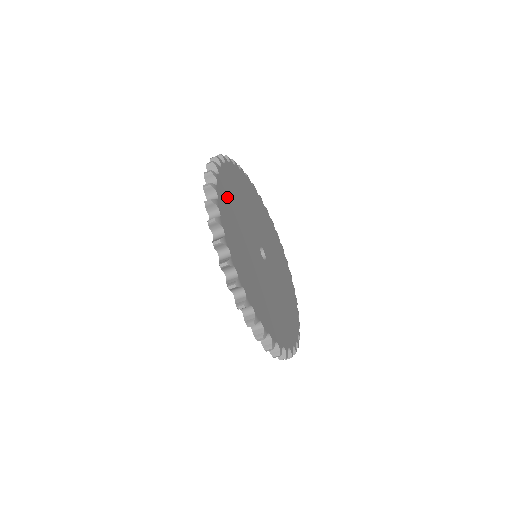
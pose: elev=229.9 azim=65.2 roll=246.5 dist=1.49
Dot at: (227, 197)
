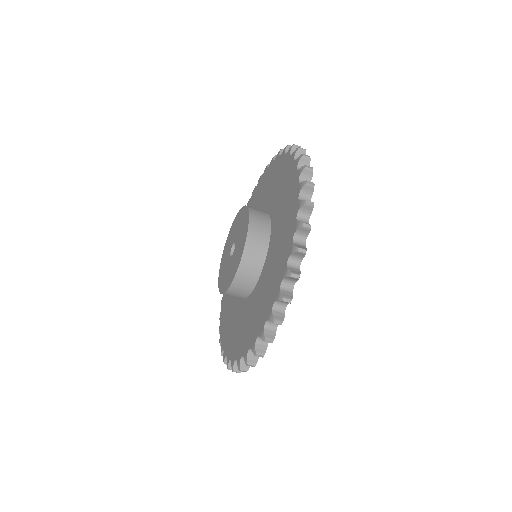
Dot at: occluded
